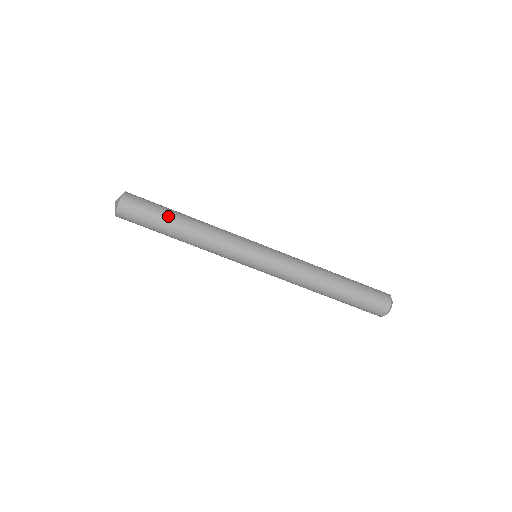
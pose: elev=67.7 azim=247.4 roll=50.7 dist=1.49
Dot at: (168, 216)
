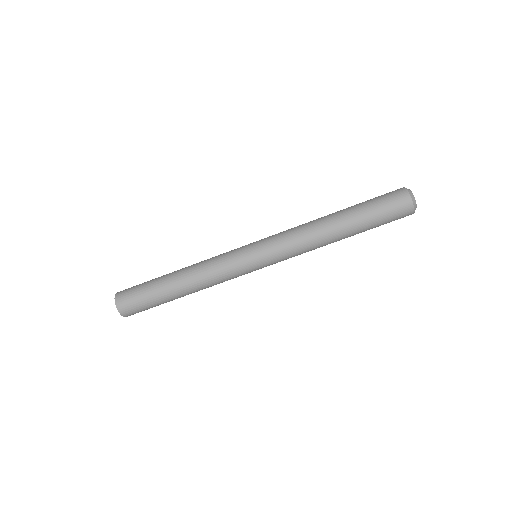
Dot at: (159, 286)
